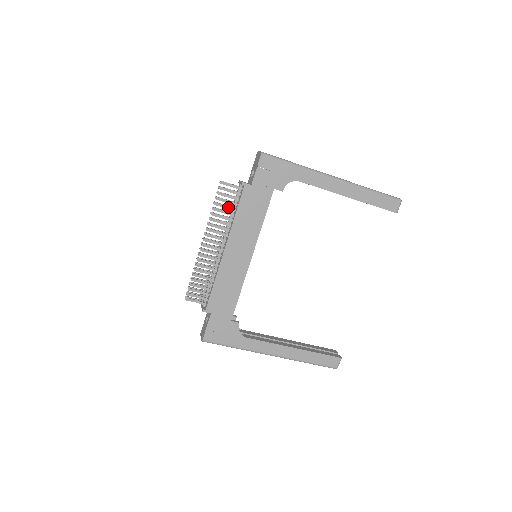
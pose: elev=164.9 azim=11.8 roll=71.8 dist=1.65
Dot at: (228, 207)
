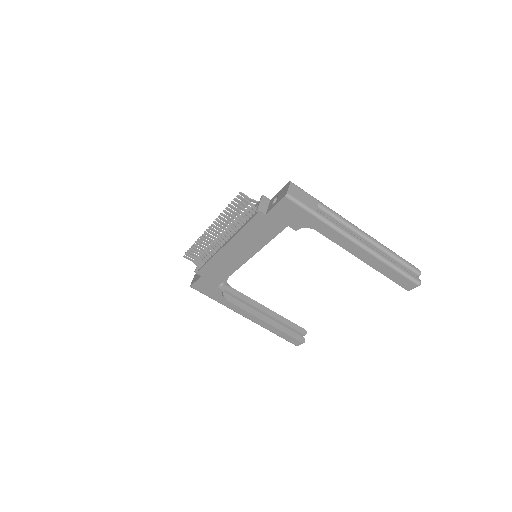
Dot at: (239, 217)
